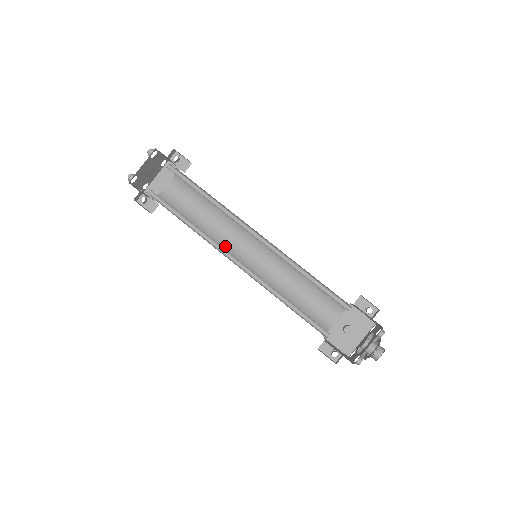
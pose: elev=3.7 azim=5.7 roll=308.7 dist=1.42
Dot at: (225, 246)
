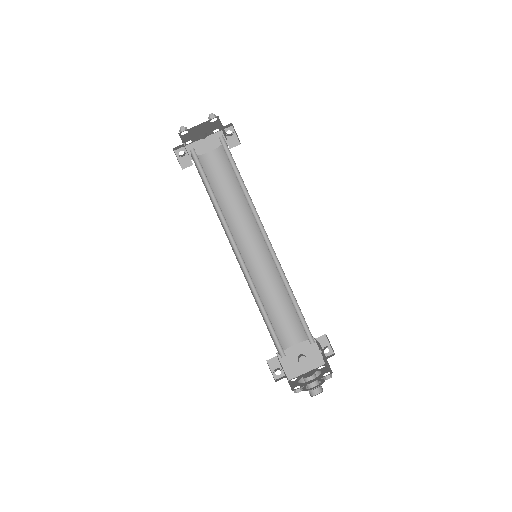
Dot at: (233, 232)
